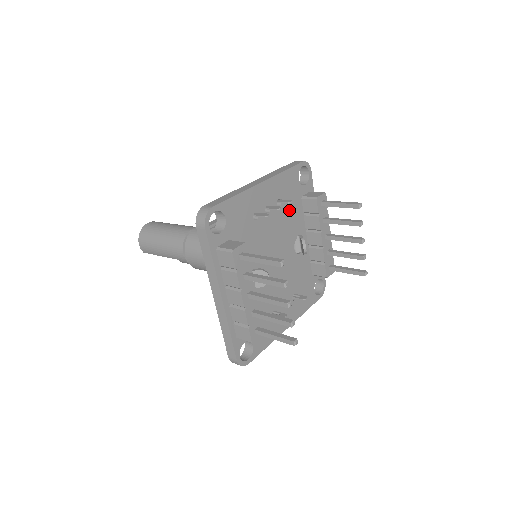
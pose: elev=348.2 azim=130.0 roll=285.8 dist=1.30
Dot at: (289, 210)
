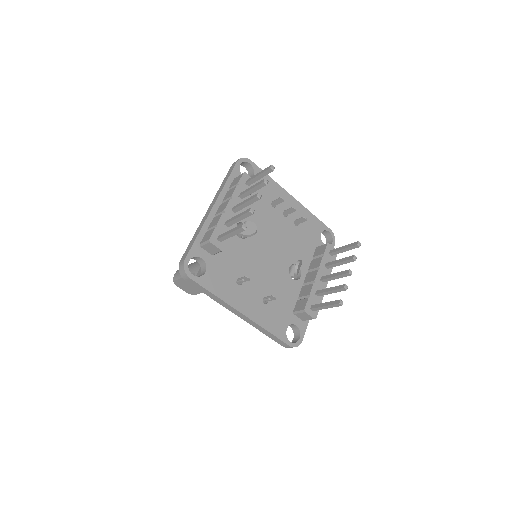
Dot at: (302, 238)
